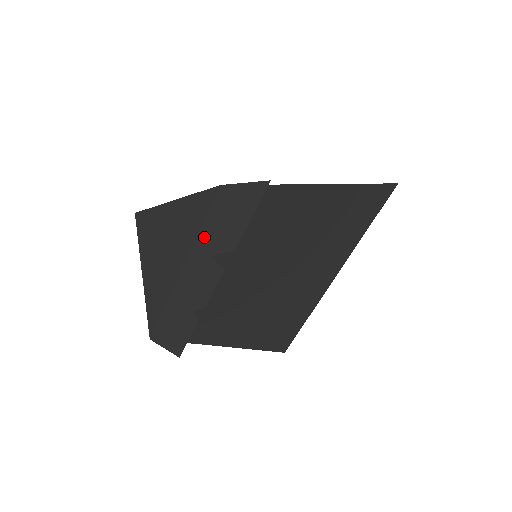
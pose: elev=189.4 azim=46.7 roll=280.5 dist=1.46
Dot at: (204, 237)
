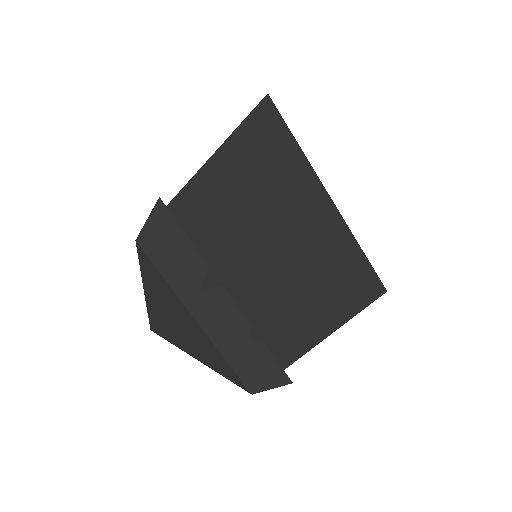
Dot at: (177, 283)
